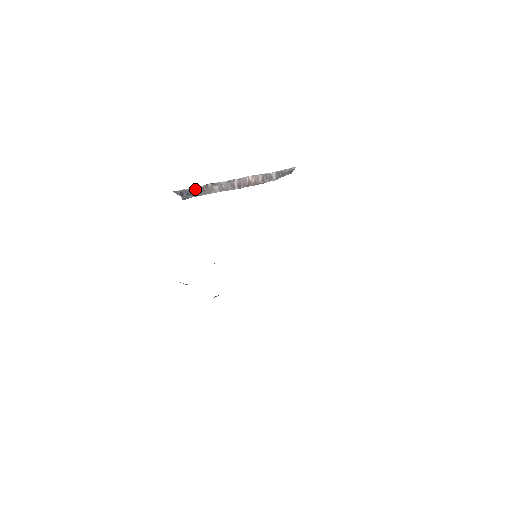
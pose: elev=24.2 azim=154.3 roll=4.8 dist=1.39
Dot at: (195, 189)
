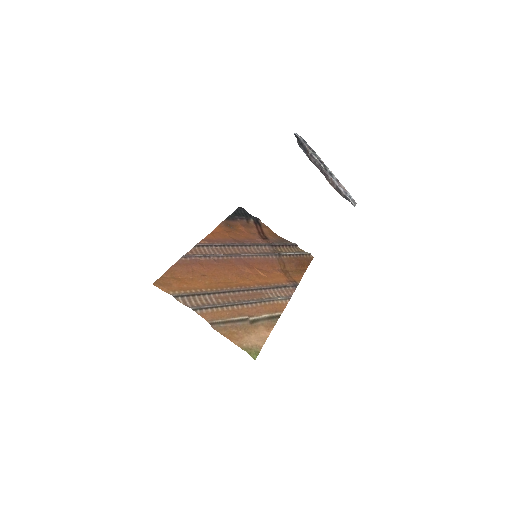
Dot at: (304, 145)
